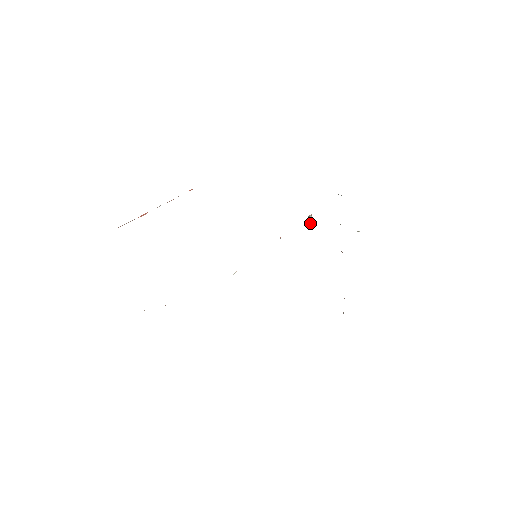
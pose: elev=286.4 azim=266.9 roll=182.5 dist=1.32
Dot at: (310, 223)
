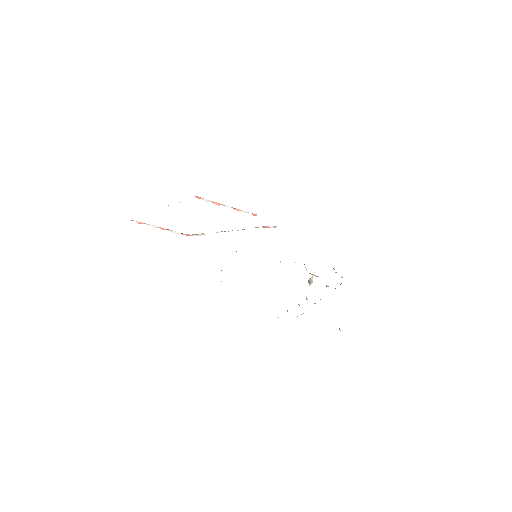
Dot at: occluded
